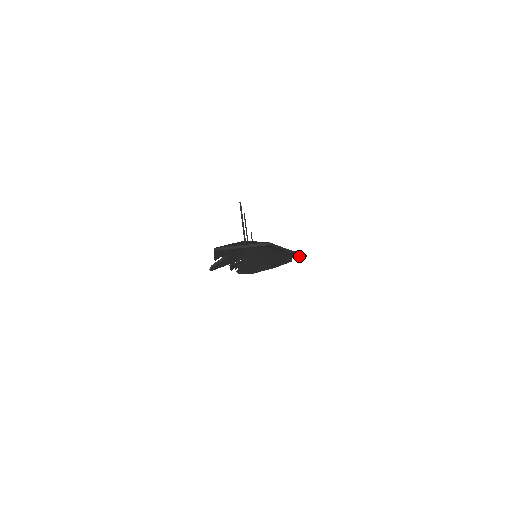
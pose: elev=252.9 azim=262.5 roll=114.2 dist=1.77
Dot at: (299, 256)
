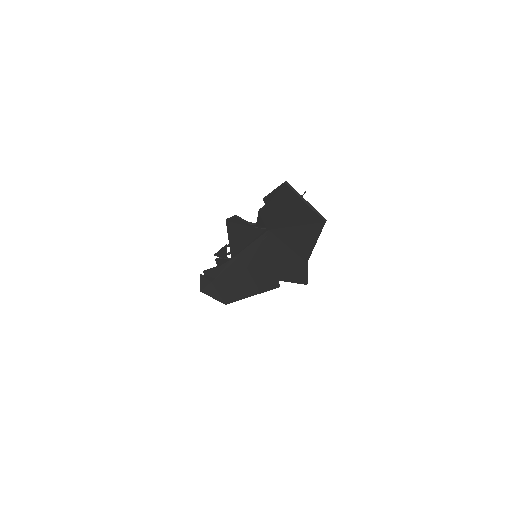
Dot at: (301, 279)
